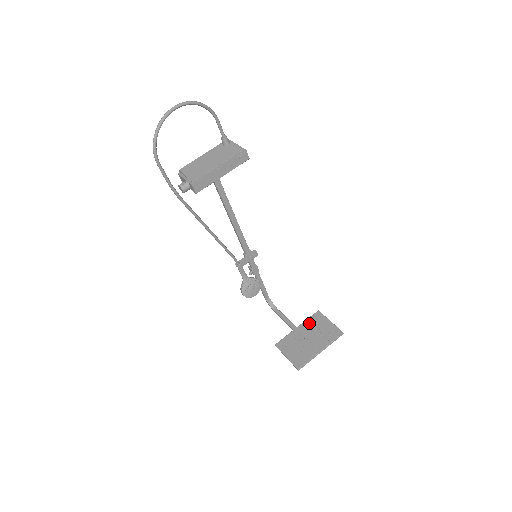
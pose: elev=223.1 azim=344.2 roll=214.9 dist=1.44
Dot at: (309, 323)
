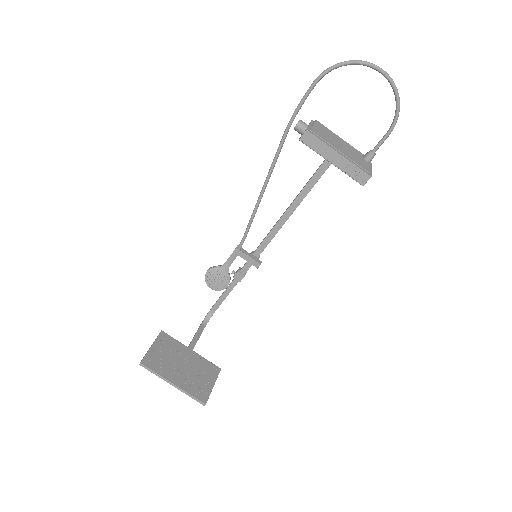
Dot at: (202, 362)
